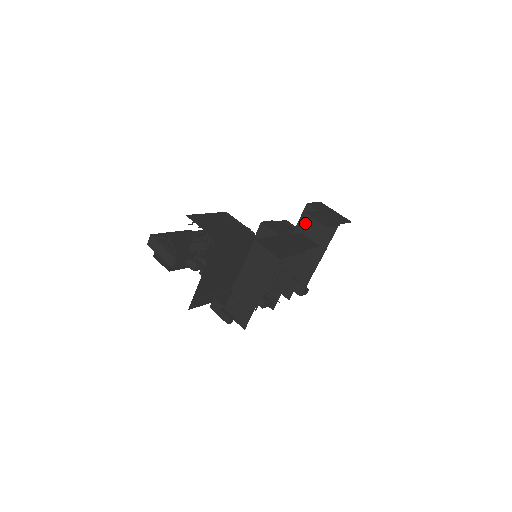
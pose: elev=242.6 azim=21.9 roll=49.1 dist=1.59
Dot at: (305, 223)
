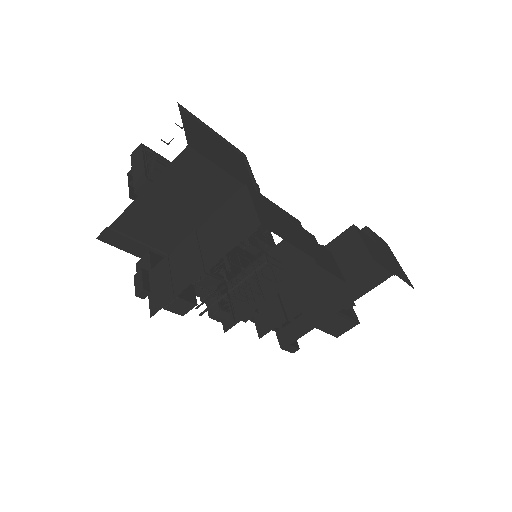
Dot at: (345, 240)
